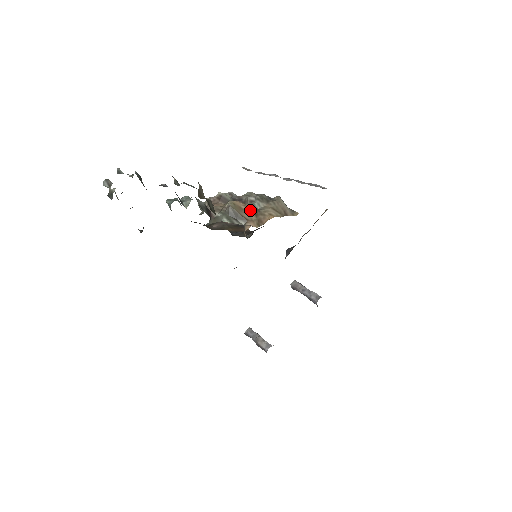
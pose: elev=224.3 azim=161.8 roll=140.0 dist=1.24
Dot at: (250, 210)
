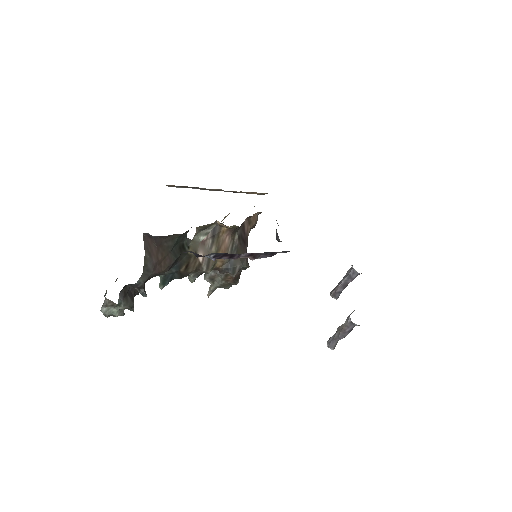
Dot at: occluded
